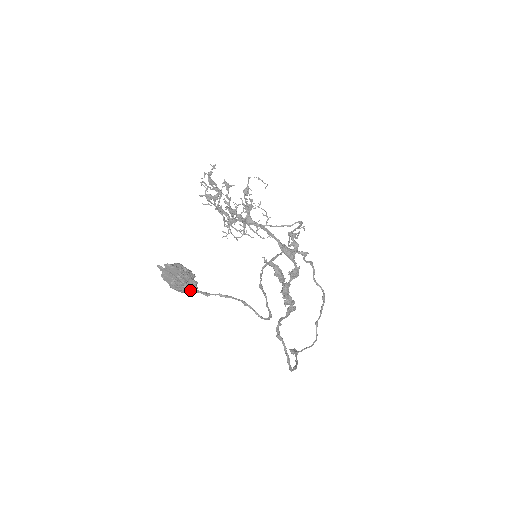
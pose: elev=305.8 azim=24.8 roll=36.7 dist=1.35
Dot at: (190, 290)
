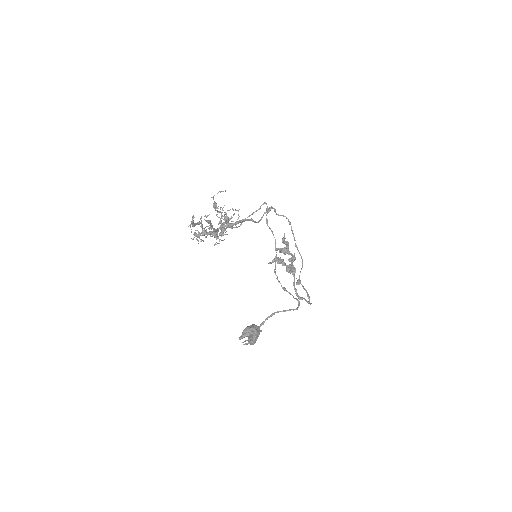
Dot at: occluded
